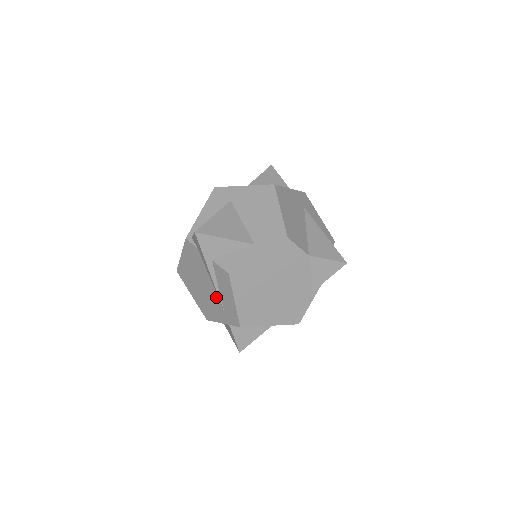
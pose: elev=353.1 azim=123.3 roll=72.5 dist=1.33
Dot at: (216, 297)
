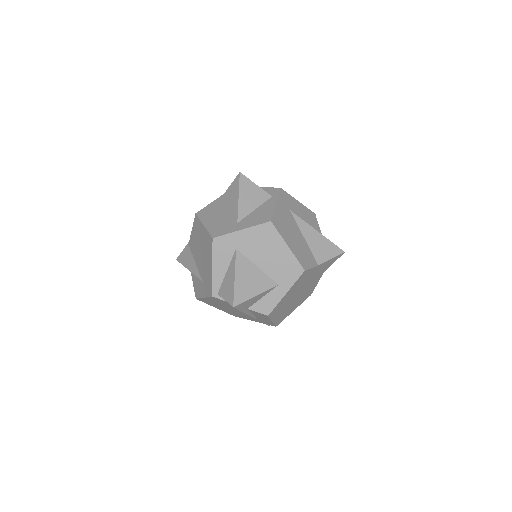
Dot at: (249, 316)
